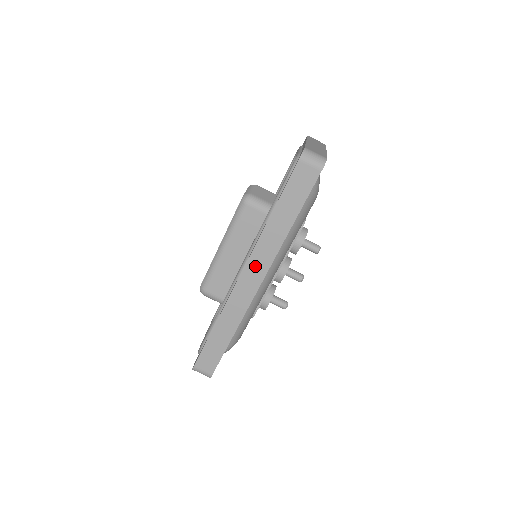
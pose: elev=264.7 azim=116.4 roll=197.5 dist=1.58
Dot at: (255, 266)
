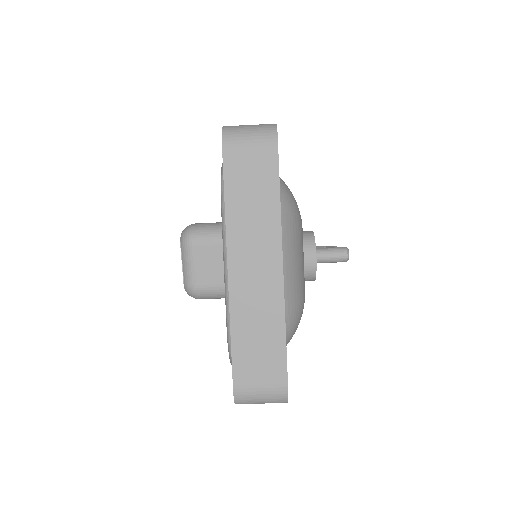
Dot at: occluded
